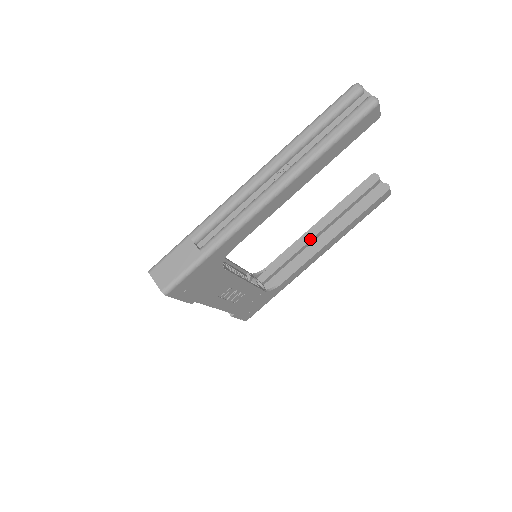
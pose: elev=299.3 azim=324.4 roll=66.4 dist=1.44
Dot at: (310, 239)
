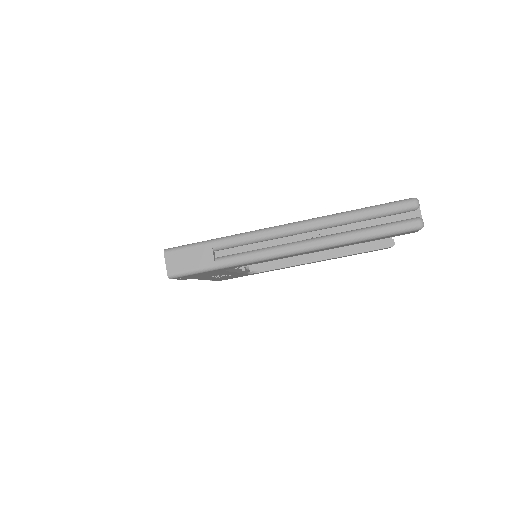
Dot at: occluded
